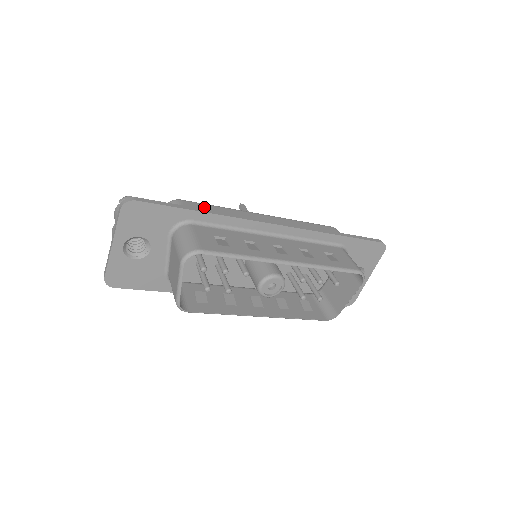
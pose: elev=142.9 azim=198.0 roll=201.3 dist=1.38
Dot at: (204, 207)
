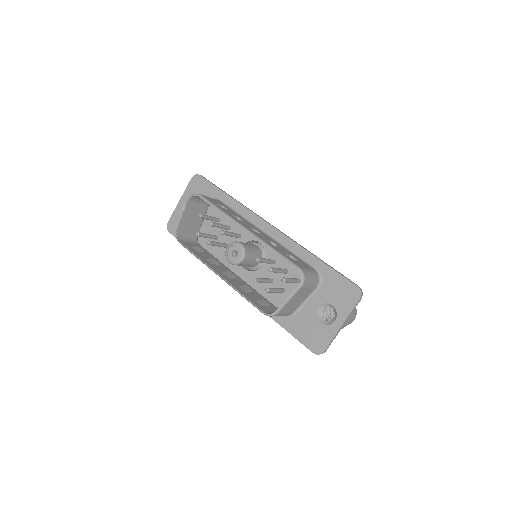
Dot at: occluded
